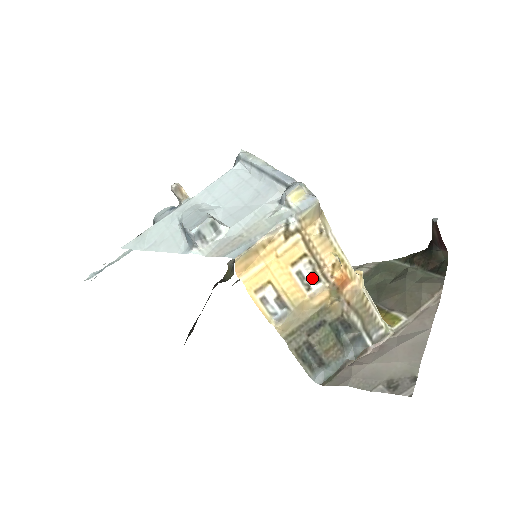
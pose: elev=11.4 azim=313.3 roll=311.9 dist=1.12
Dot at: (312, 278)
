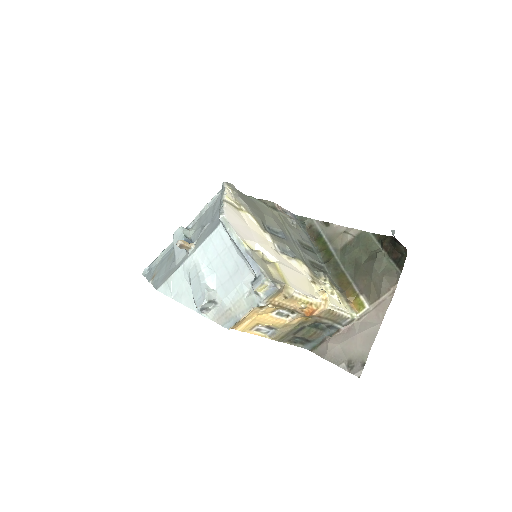
Dot at: (288, 312)
